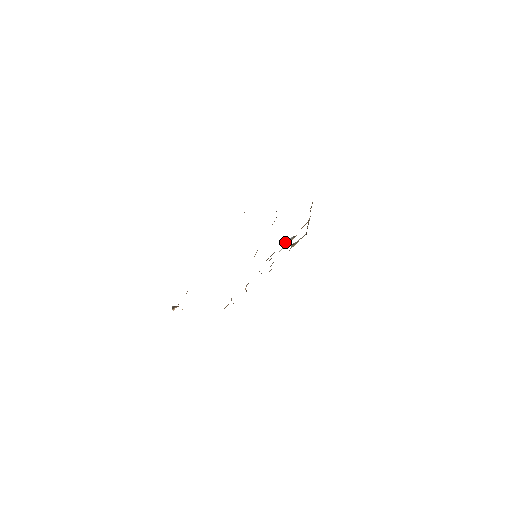
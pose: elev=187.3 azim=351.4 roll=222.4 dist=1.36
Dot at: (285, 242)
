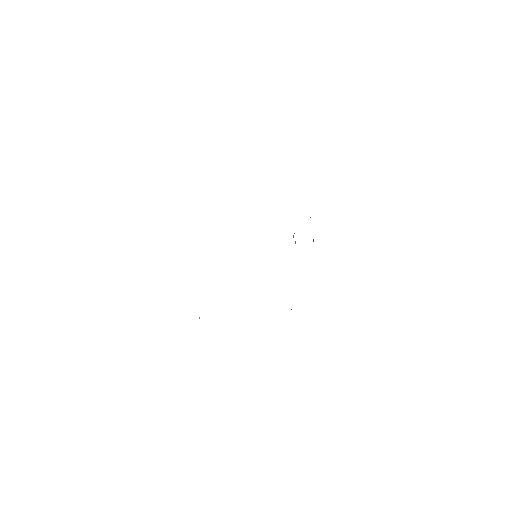
Dot at: occluded
